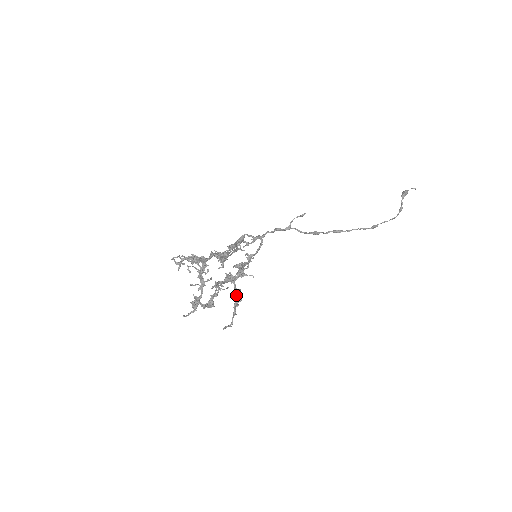
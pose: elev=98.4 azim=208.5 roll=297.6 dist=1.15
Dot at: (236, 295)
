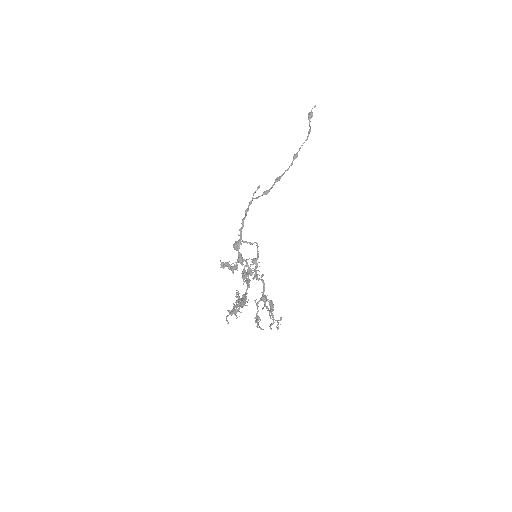
Dot at: (271, 305)
